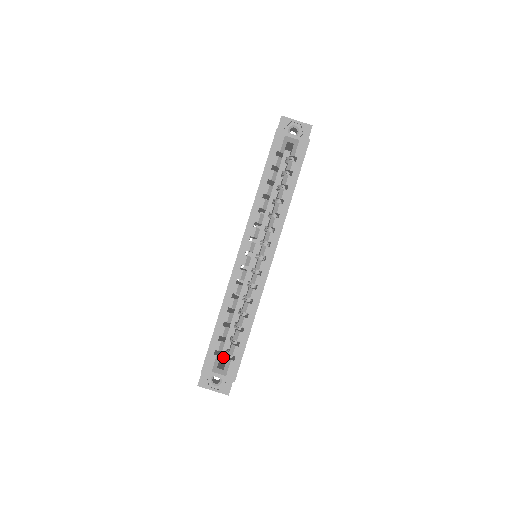
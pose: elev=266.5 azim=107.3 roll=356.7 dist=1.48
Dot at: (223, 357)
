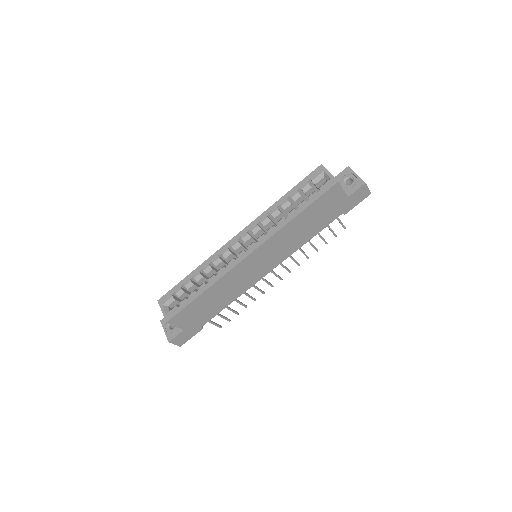
Dot at: occluded
